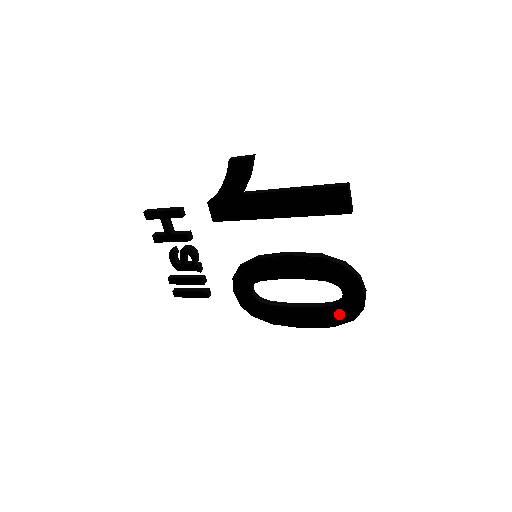
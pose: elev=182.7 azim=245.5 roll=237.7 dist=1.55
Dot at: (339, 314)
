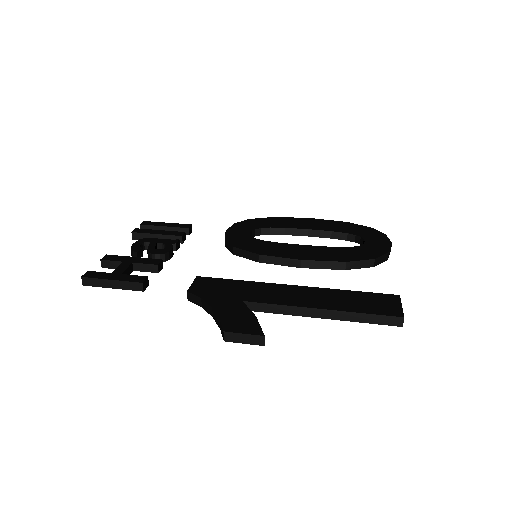
Dot at: (353, 227)
